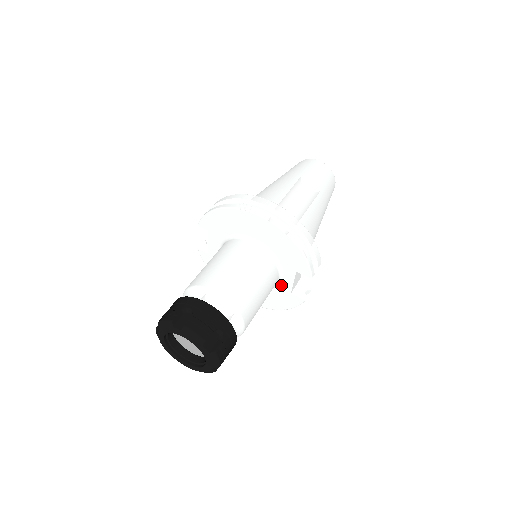
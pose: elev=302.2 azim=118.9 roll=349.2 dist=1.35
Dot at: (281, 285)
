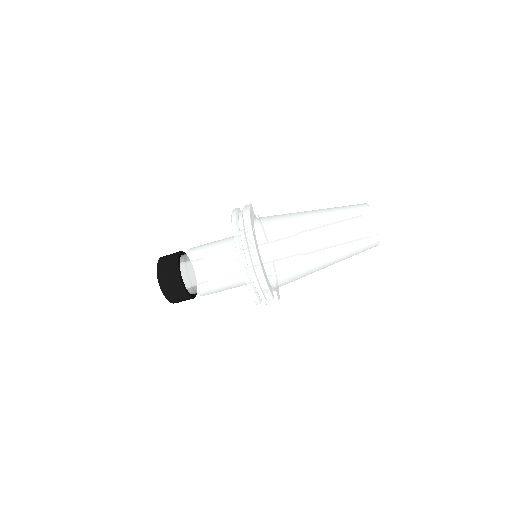
Dot at: occluded
